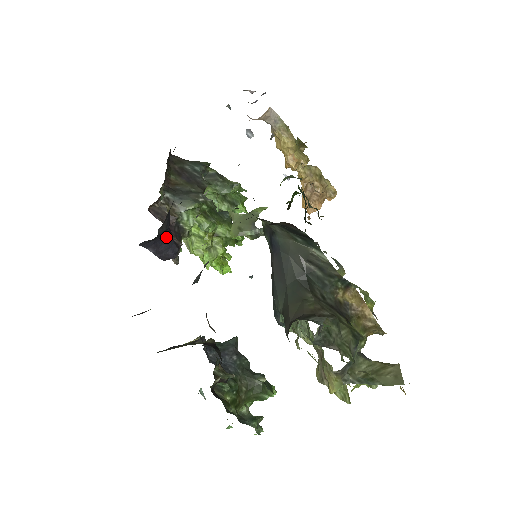
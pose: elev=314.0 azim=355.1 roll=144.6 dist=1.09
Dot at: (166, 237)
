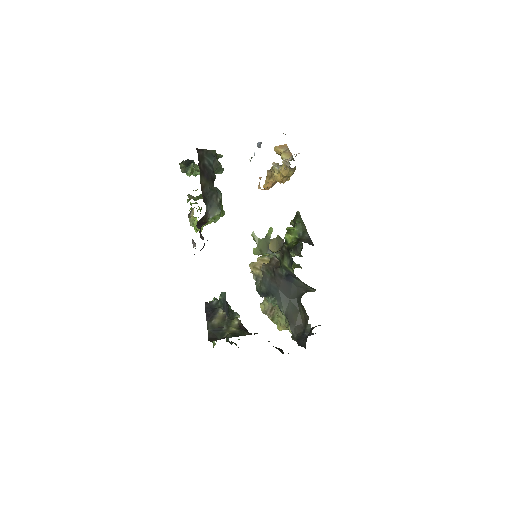
Dot at: occluded
